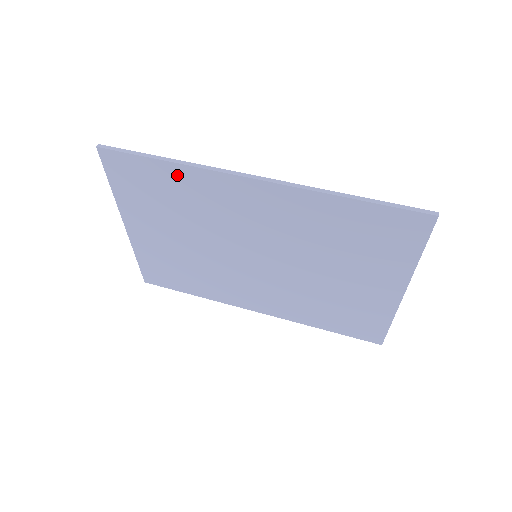
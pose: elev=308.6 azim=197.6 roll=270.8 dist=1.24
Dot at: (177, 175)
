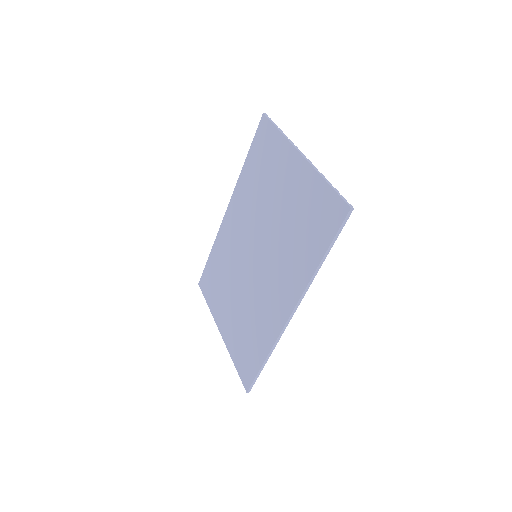
Dot at: (215, 253)
